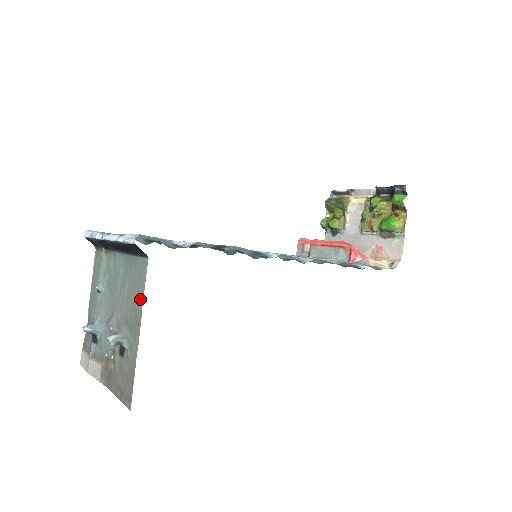
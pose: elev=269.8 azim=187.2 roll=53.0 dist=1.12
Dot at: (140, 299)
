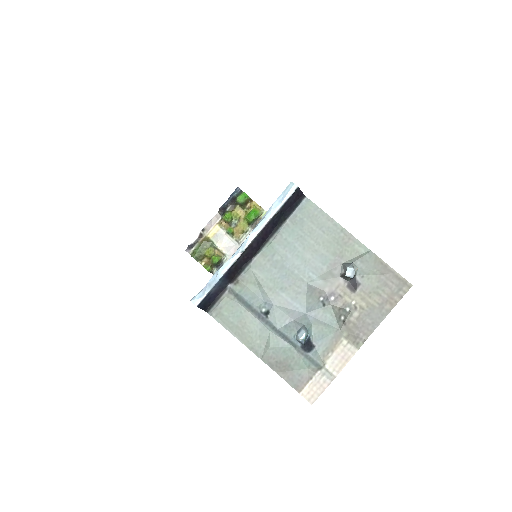
Dot at: (331, 226)
